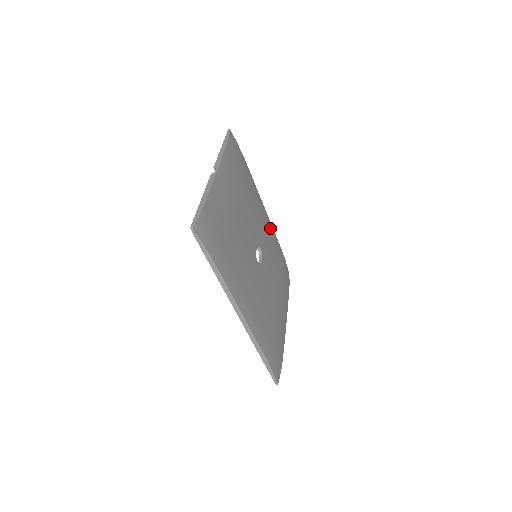
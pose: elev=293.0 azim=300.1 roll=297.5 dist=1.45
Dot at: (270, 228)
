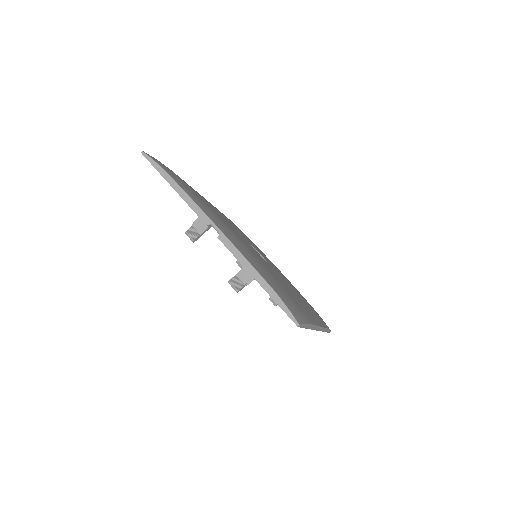
Dot at: occluded
